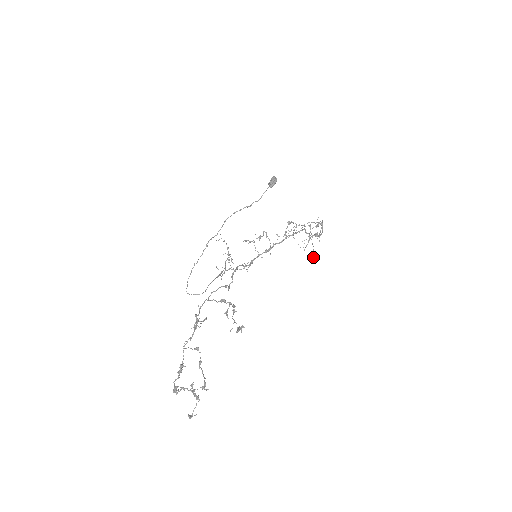
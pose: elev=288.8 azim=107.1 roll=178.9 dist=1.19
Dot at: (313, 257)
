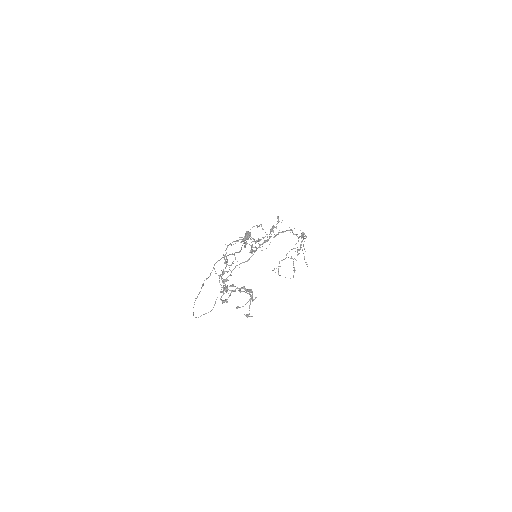
Dot at: (305, 262)
